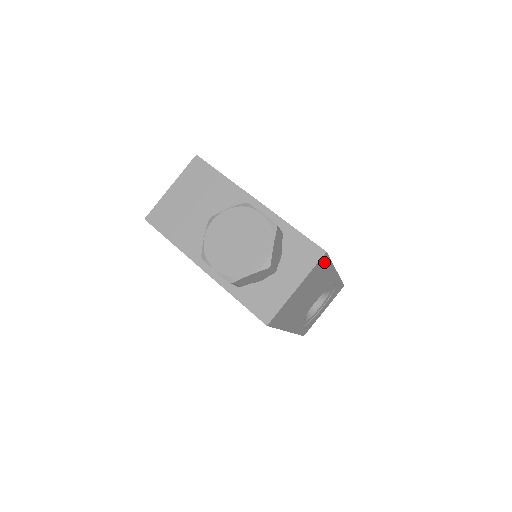
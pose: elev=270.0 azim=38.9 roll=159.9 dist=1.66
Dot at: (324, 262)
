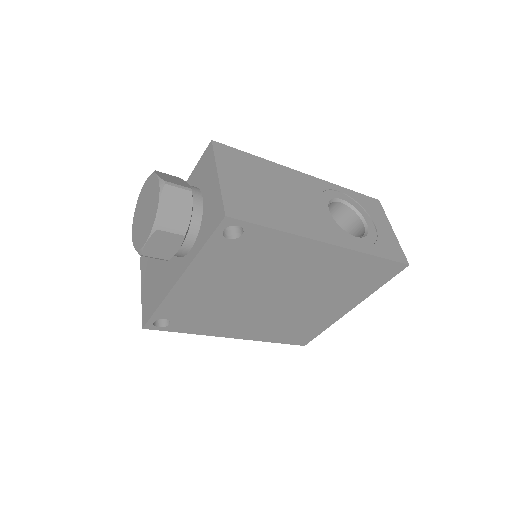
Dot at: (233, 153)
